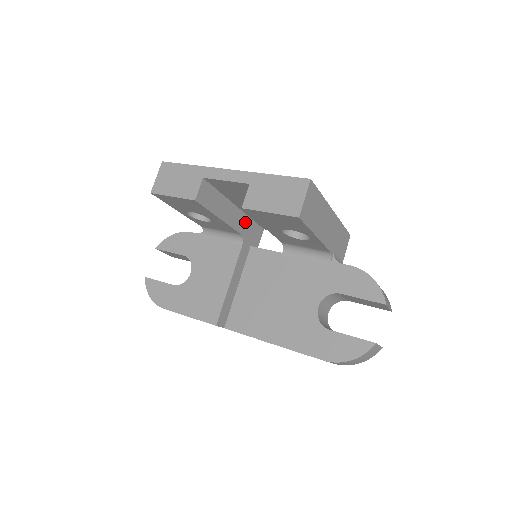
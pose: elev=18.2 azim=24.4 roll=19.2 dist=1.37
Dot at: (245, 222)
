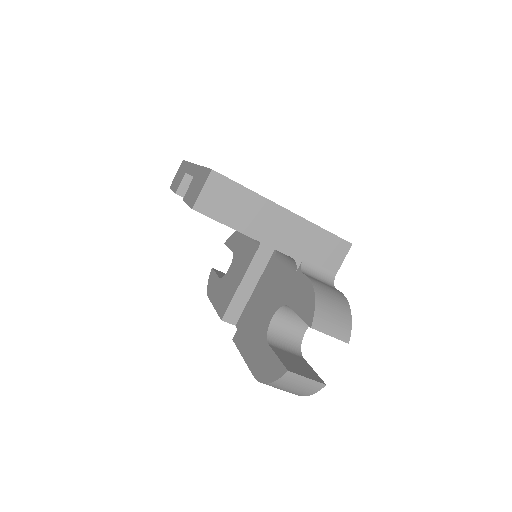
Dot at: occluded
